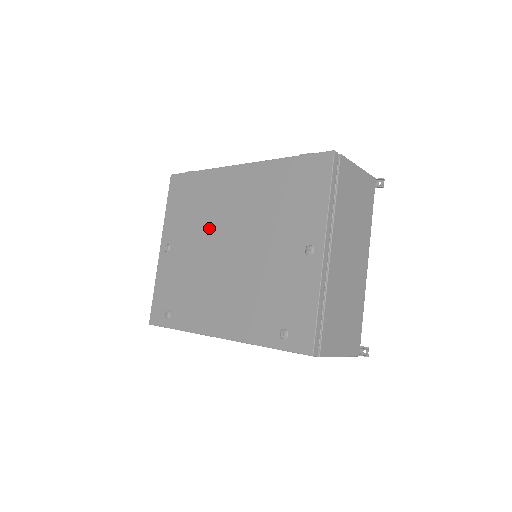
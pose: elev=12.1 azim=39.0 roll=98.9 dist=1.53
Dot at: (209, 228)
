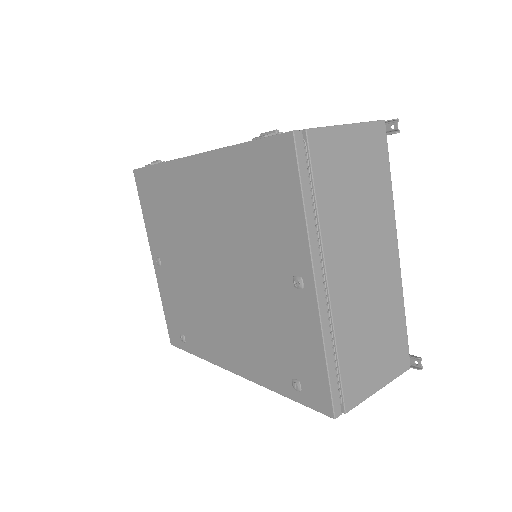
Dot at: (187, 241)
